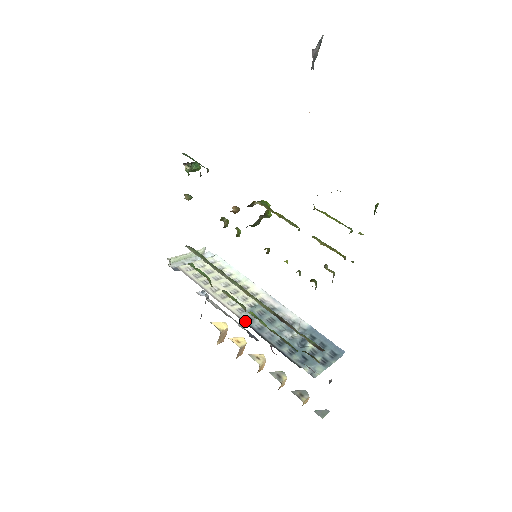
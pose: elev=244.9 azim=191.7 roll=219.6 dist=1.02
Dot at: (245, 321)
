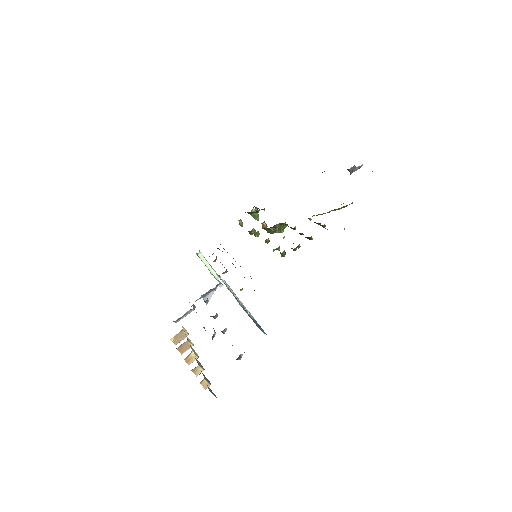
Dot at: occluded
